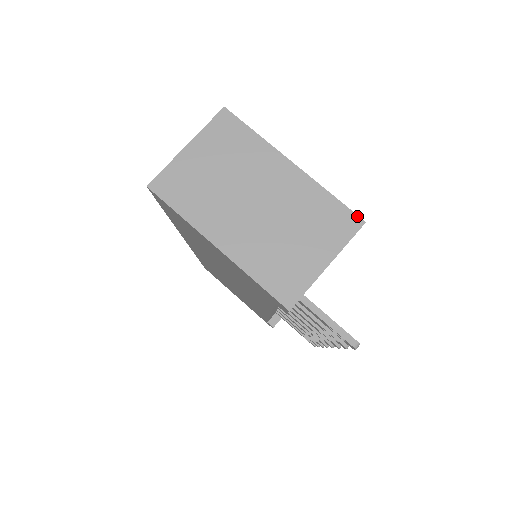
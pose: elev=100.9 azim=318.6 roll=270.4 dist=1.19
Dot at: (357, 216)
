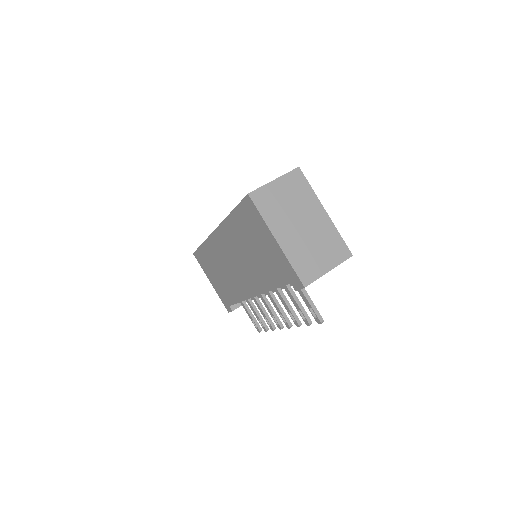
Dot at: (350, 251)
